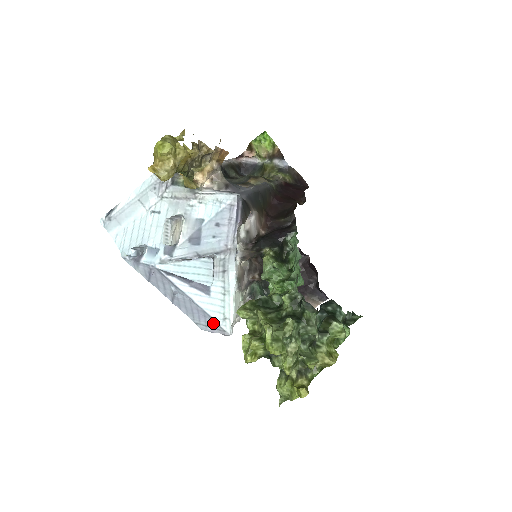
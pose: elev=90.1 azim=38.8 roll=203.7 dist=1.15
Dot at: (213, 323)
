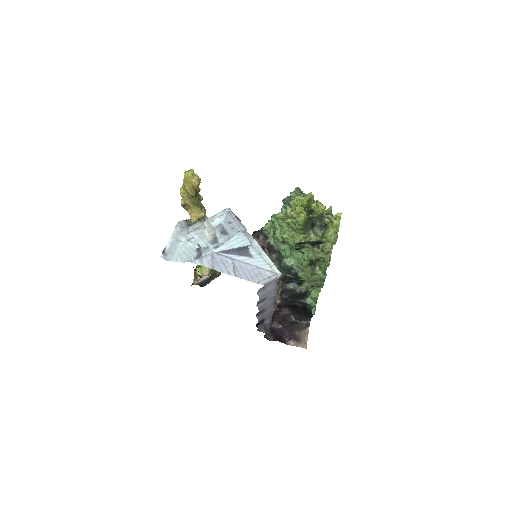
Dot at: (267, 273)
